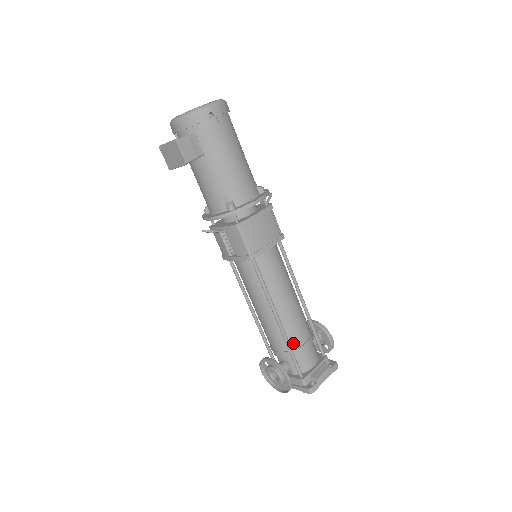
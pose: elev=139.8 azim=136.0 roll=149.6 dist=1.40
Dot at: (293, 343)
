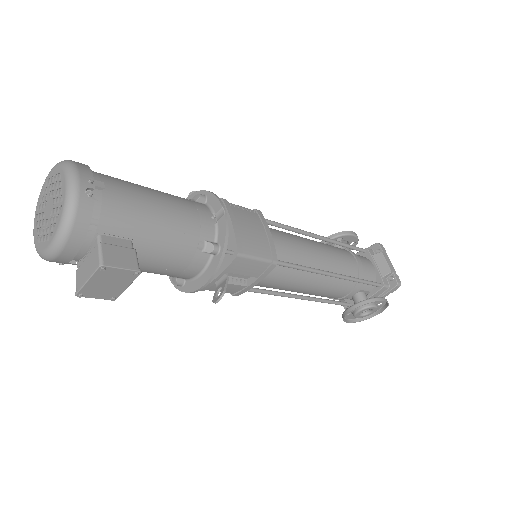
Dot at: (353, 274)
